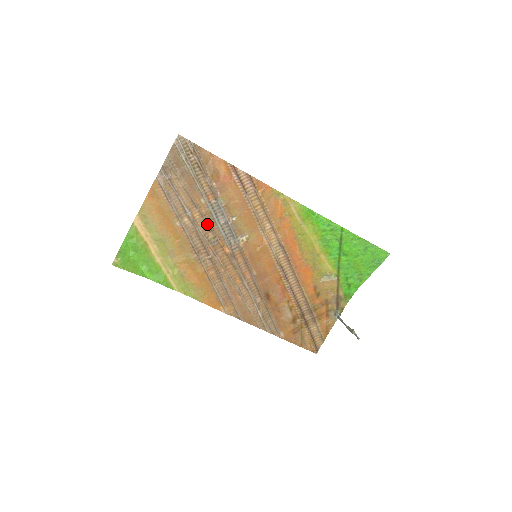
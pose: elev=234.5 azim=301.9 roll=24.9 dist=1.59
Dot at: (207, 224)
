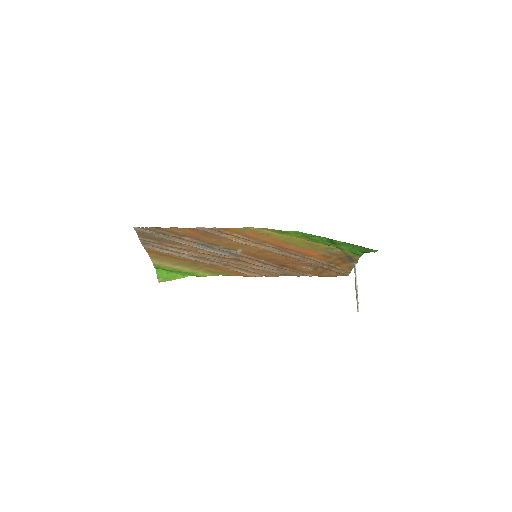
Dot at: (203, 253)
